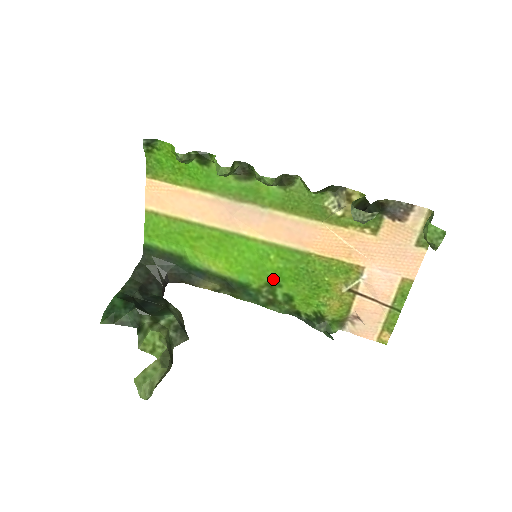
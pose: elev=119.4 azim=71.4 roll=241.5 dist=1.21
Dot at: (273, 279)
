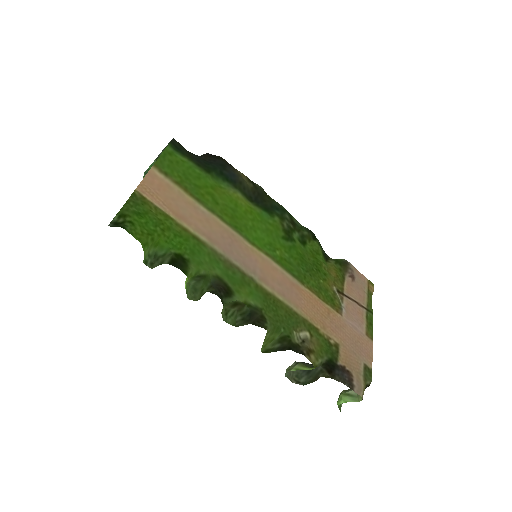
Dot at: (287, 239)
